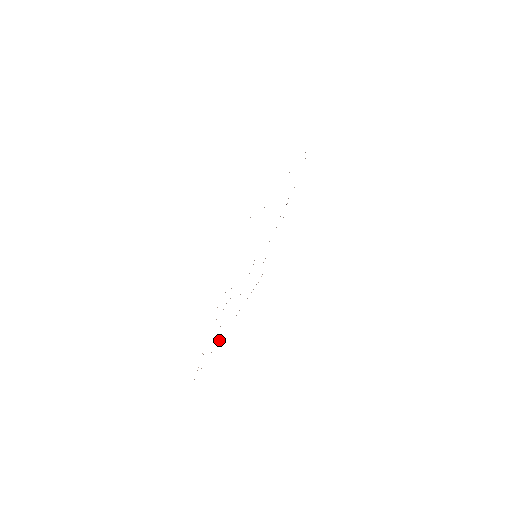
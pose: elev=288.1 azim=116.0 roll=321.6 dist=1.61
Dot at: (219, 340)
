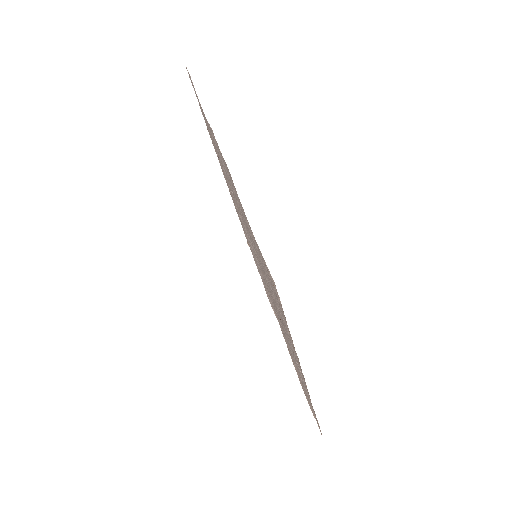
Dot at: (293, 363)
